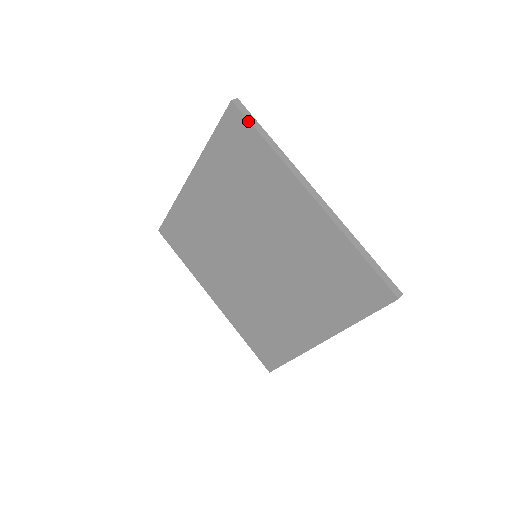
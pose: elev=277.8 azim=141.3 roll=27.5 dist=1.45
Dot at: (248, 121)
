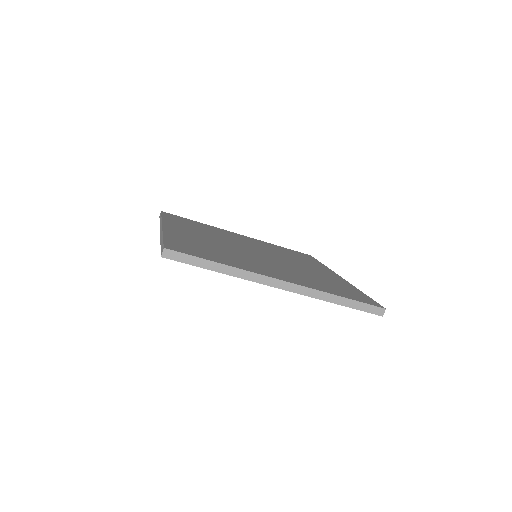
Dot at: occluded
